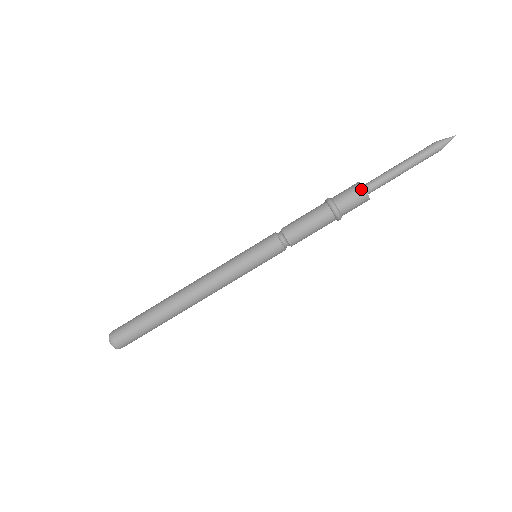
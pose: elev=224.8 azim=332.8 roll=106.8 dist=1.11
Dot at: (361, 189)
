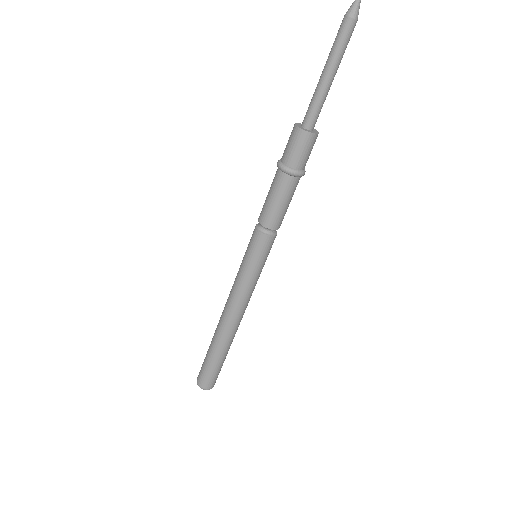
Dot at: (301, 133)
